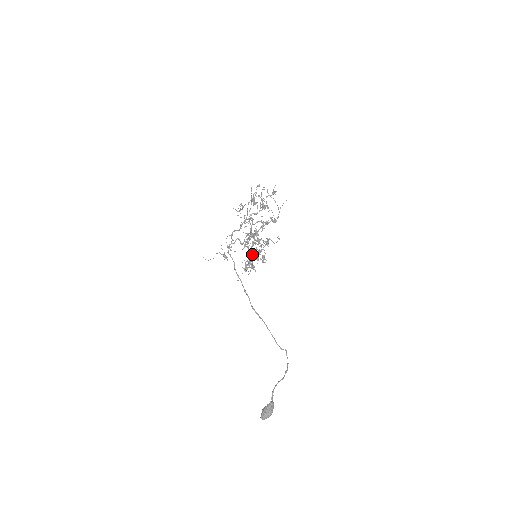
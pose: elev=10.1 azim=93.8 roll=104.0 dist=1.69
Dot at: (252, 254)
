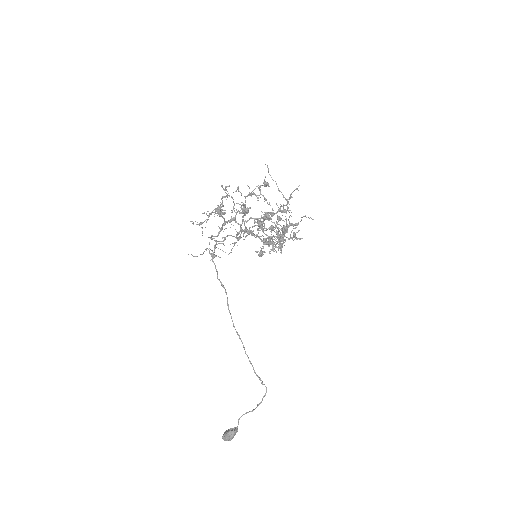
Dot at: (263, 243)
